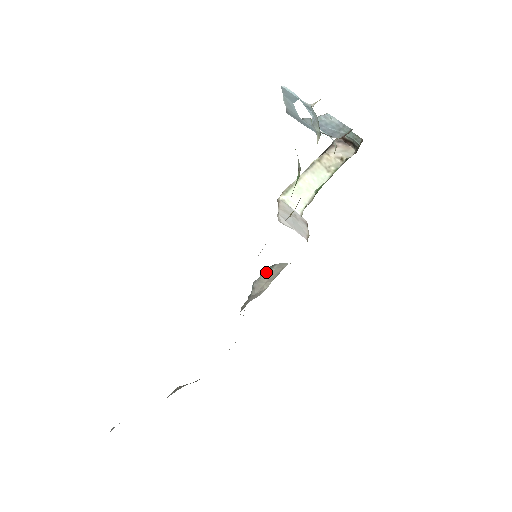
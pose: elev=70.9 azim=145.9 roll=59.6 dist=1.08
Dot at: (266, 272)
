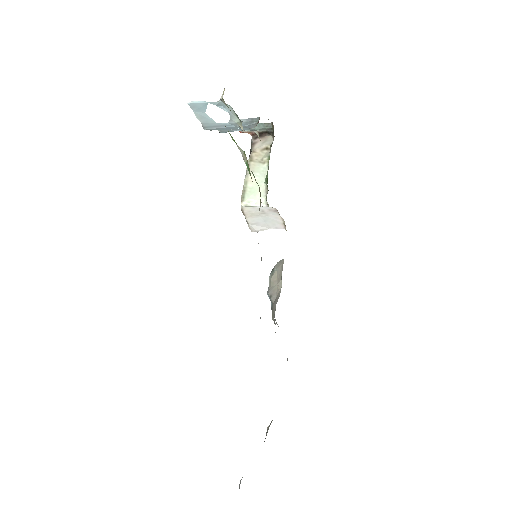
Dot at: (271, 277)
